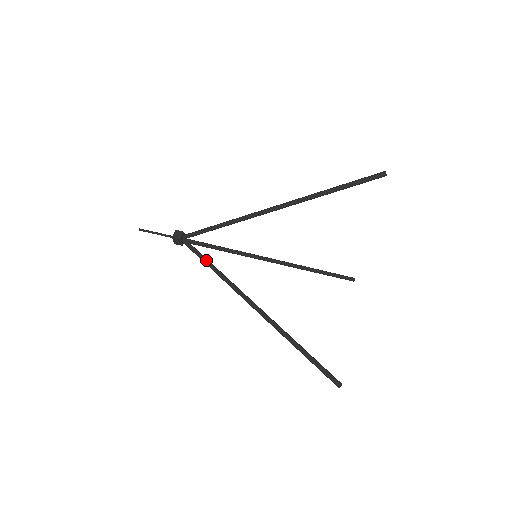
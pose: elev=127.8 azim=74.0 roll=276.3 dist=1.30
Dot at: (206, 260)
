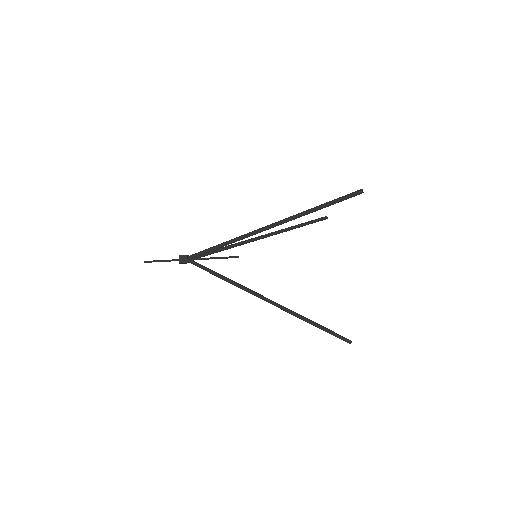
Dot at: (217, 274)
